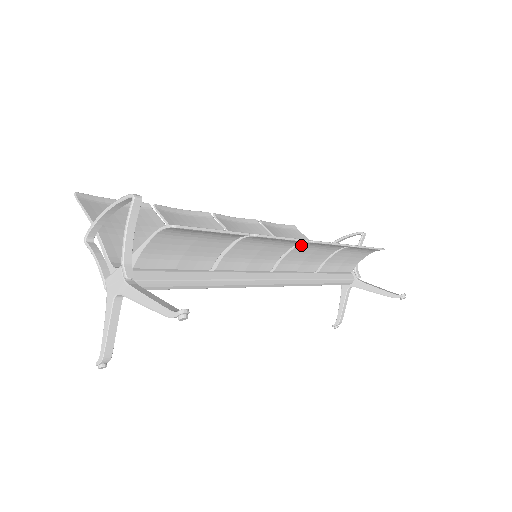
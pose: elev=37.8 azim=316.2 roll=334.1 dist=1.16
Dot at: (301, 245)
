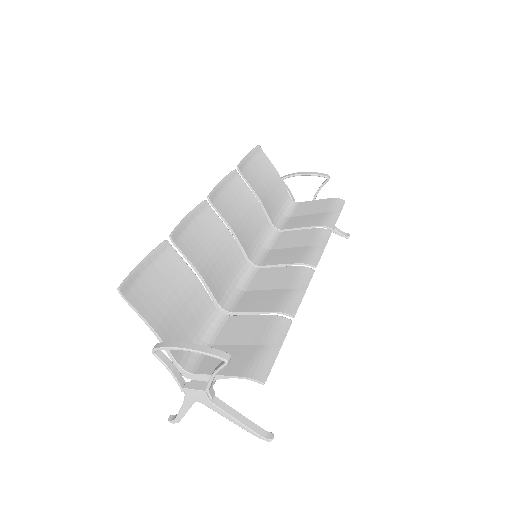
Dot at: (303, 262)
